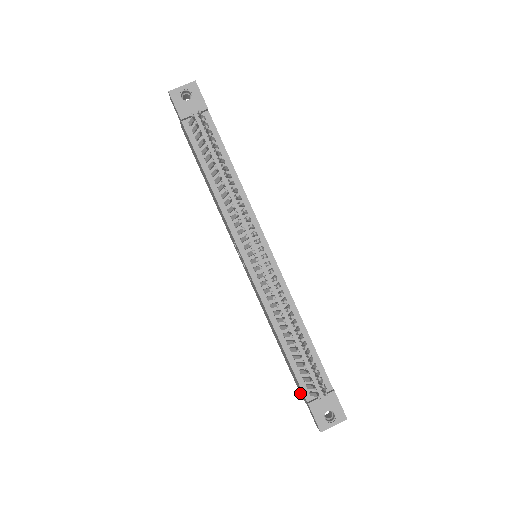
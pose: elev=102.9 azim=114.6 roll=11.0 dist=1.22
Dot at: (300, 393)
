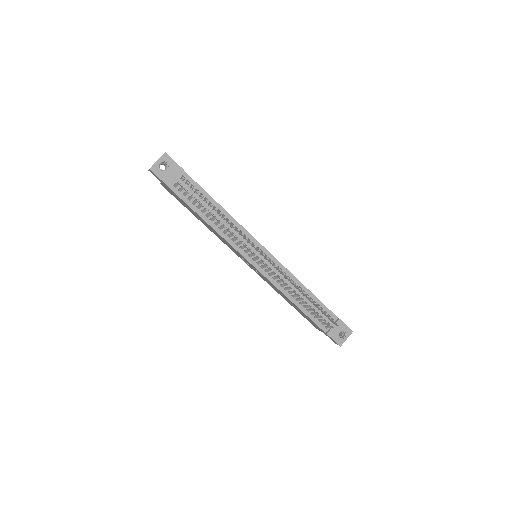
Dot at: (315, 327)
